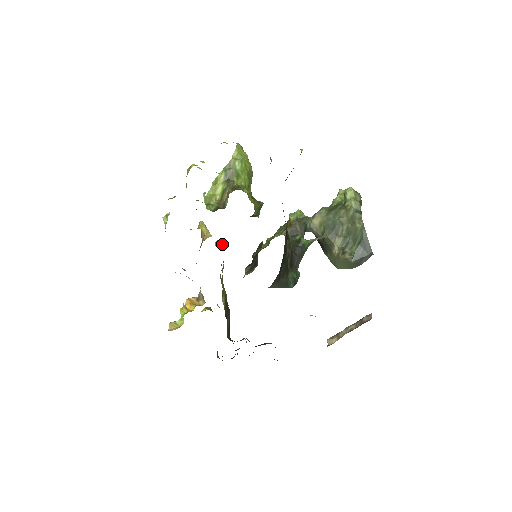
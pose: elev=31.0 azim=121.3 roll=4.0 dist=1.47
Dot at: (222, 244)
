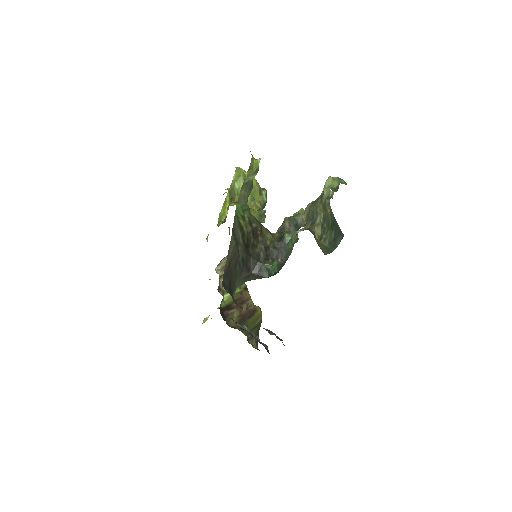
Dot at: occluded
